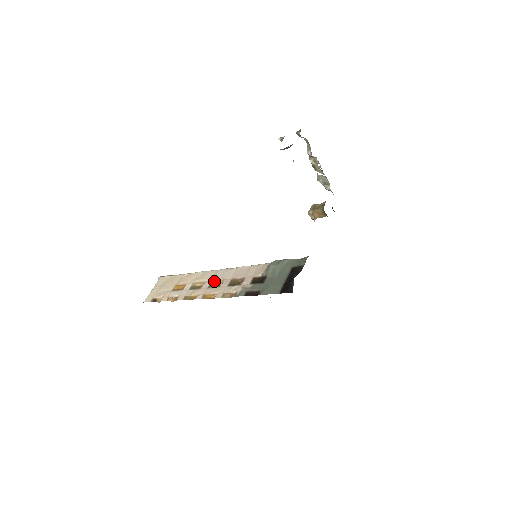
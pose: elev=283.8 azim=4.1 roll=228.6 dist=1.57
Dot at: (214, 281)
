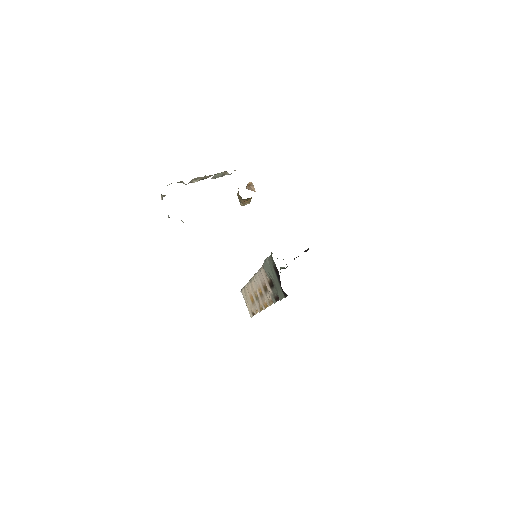
Dot at: (258, 290)
